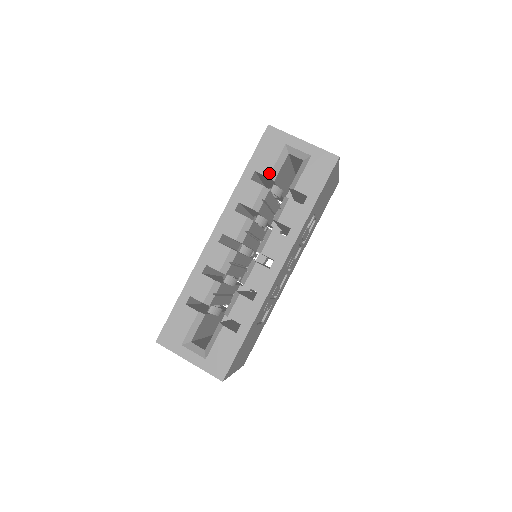
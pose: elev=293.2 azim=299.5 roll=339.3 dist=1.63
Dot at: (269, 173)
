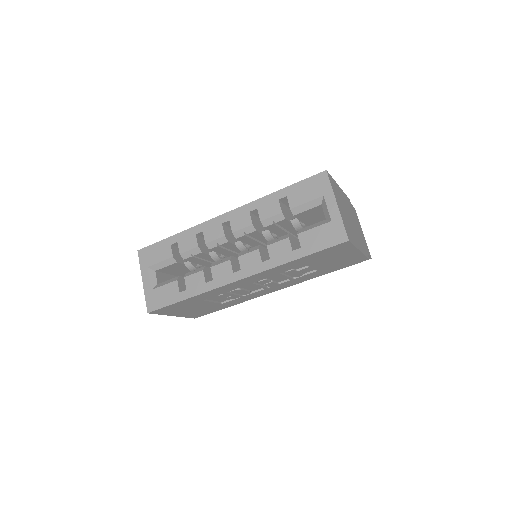
Dot at: (294, 207)
